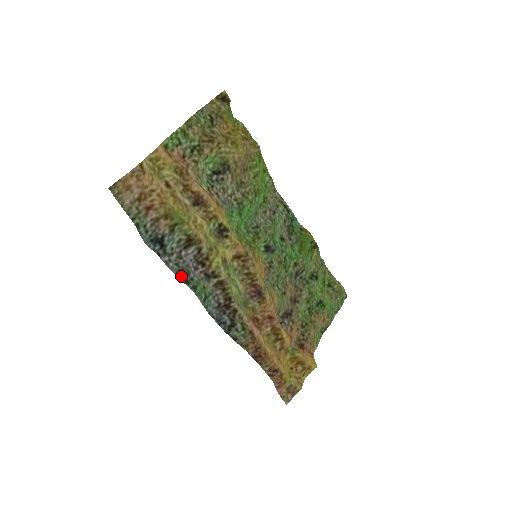
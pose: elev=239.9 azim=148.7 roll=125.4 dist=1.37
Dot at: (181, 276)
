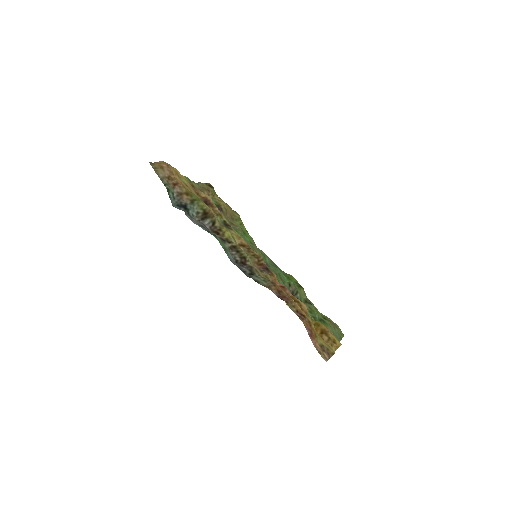
Dot at: (203, 228)
